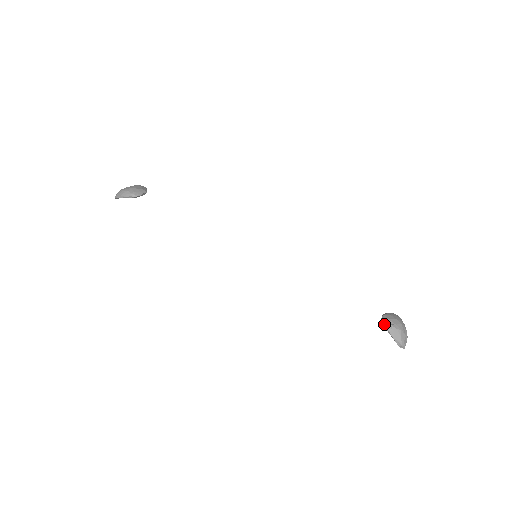
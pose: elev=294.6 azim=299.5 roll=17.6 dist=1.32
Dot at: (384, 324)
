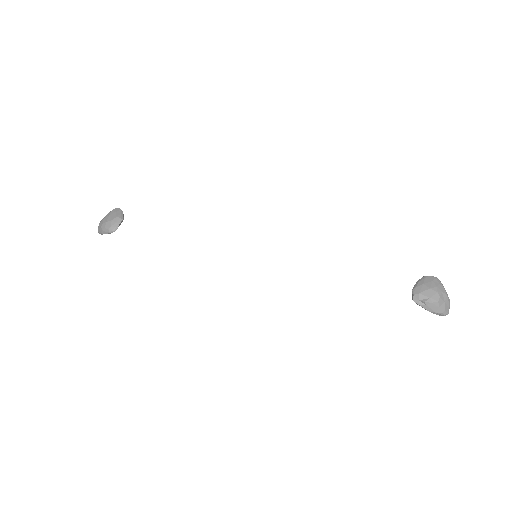
Dot at: (415, 302)
